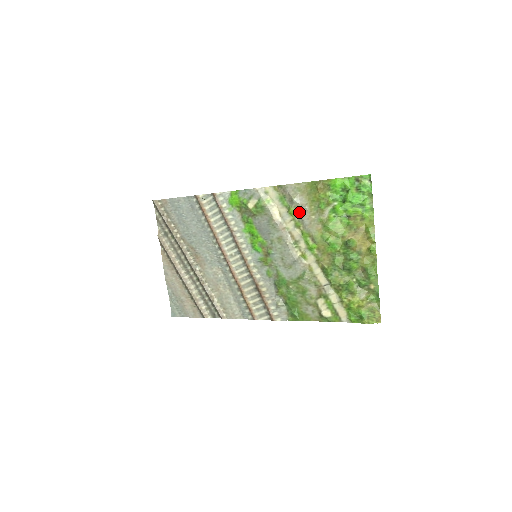
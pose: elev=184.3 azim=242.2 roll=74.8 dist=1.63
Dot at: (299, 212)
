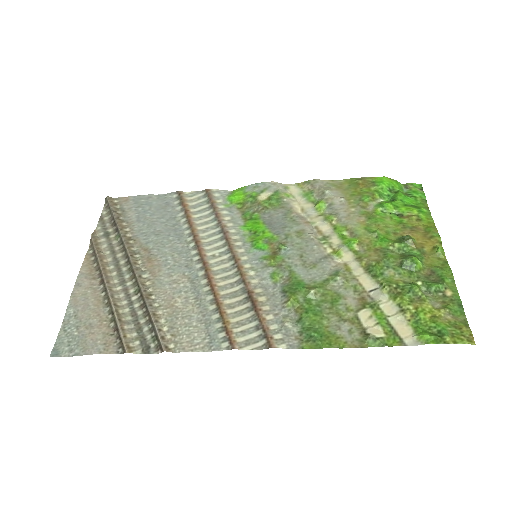
Dot at: (332, 205)
